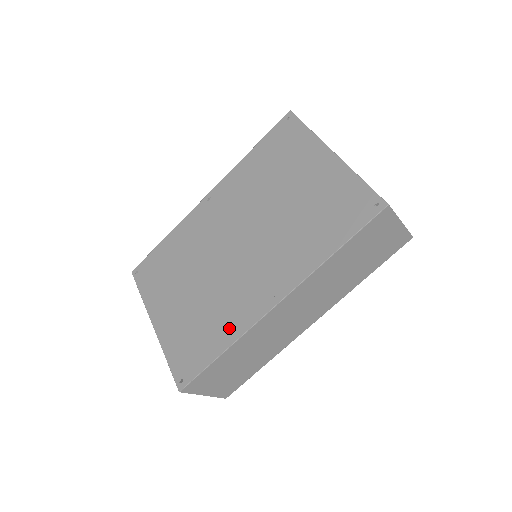
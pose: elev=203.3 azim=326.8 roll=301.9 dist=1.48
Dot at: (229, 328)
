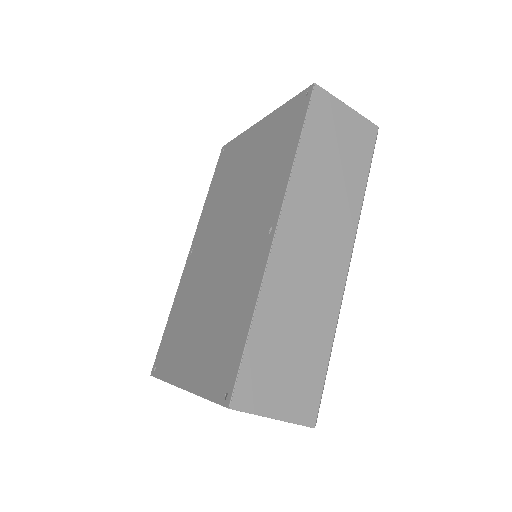
Dot at: (247, 296)
